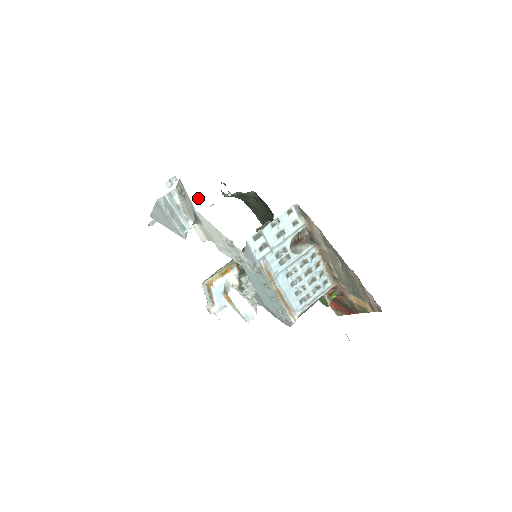
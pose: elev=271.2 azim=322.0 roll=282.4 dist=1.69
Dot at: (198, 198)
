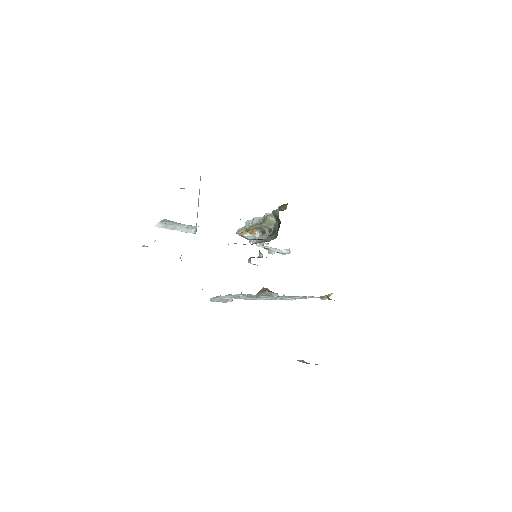
Dot at: occluded
